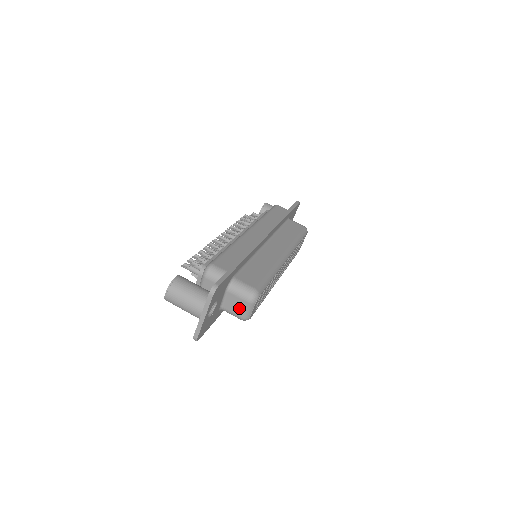
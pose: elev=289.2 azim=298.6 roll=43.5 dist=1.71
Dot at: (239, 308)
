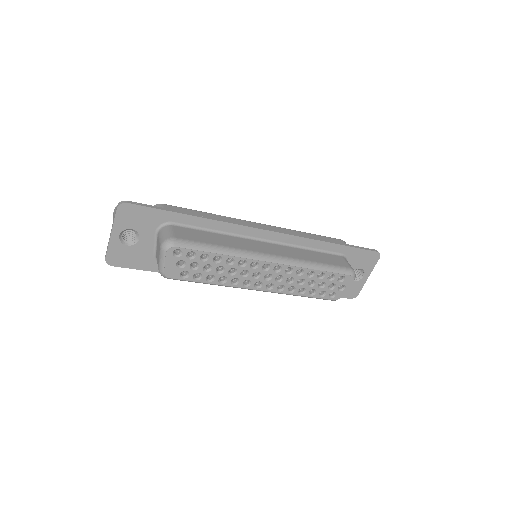
Dot at: (158, 256)
